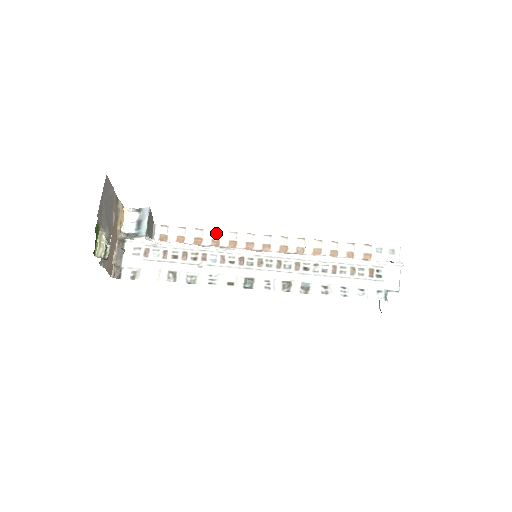
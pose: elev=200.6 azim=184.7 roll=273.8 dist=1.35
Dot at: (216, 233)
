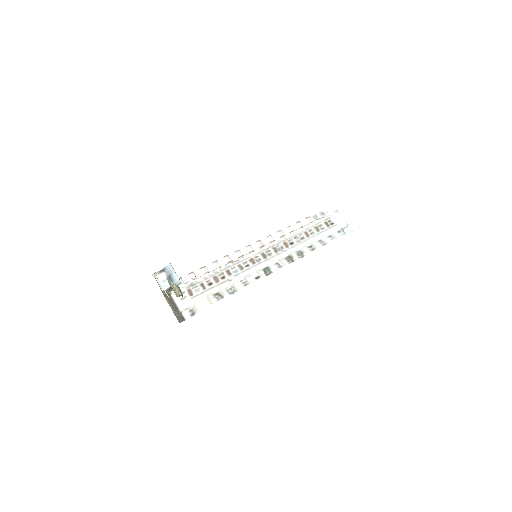
Dot at: (215, 263)
